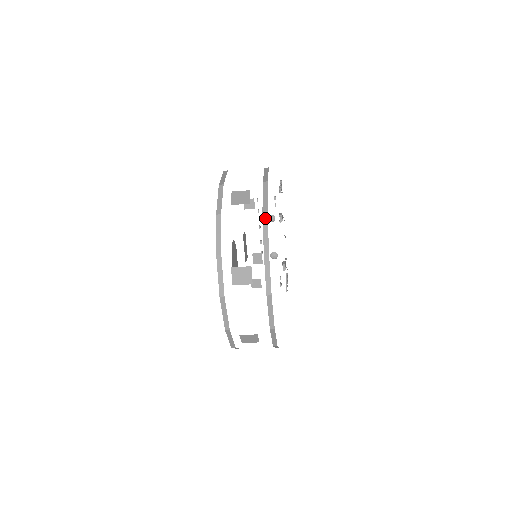
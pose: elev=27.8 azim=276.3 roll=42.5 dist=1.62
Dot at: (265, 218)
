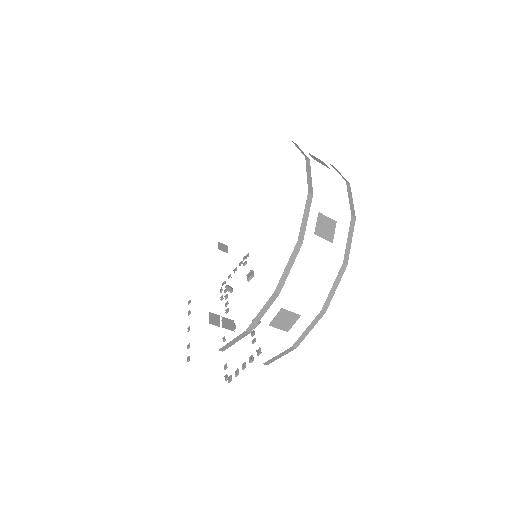
Dot at: occluded
